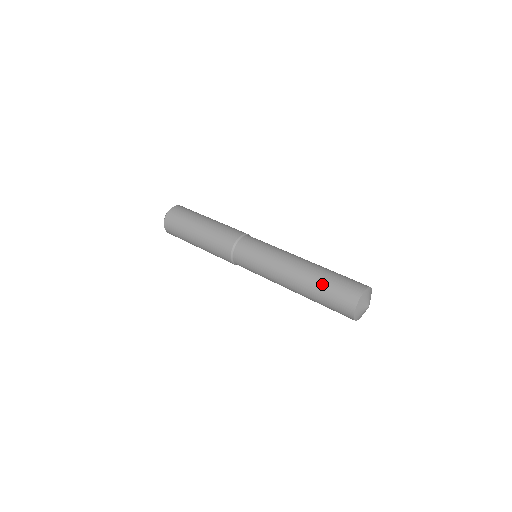
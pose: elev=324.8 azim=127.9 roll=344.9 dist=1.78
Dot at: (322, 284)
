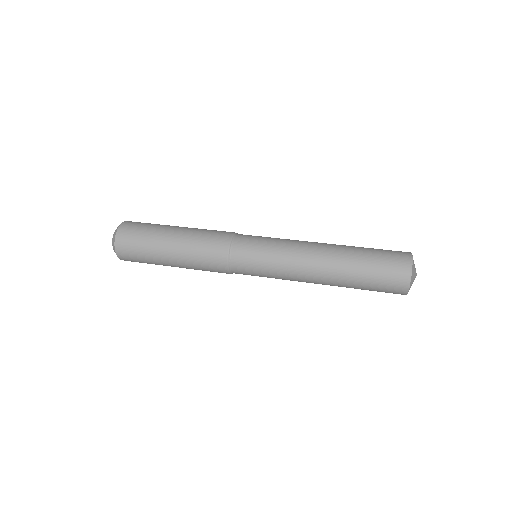
Dot at: (363, 248)
